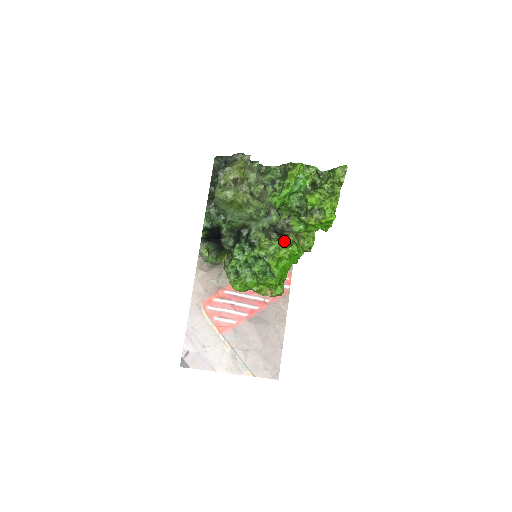
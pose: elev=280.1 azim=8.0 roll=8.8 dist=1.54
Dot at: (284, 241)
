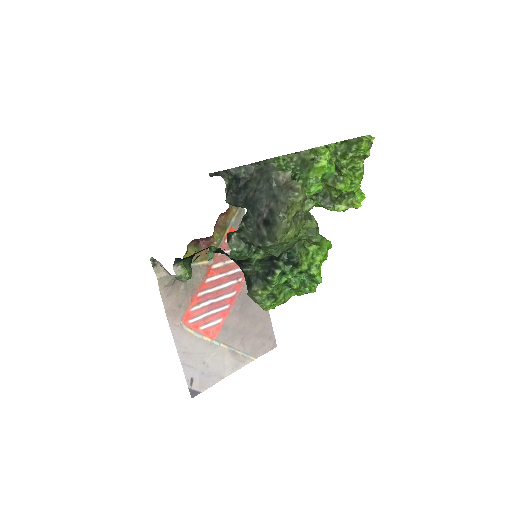
Dot at: (311, 239)
